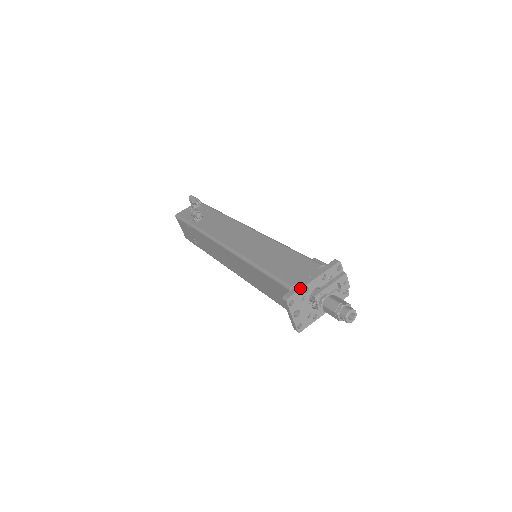
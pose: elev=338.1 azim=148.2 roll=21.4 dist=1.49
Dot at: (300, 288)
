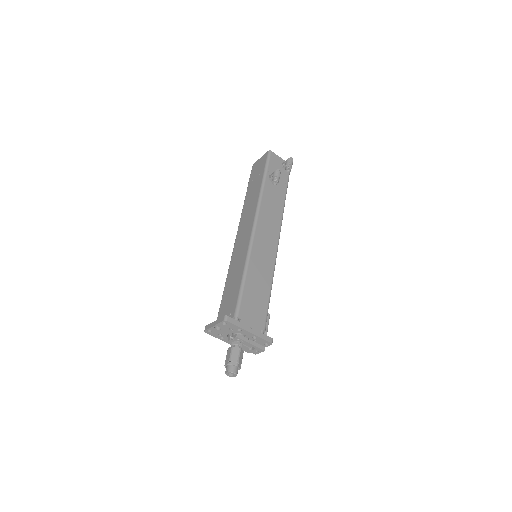
Dot at: (239, 326)
